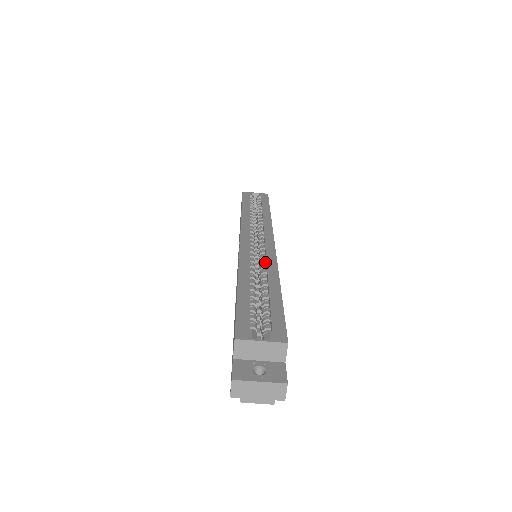
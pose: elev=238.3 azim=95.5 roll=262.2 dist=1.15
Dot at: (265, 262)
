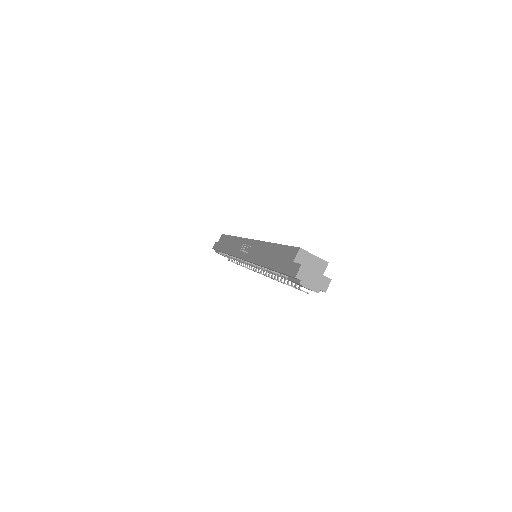
Dot at: occluded
